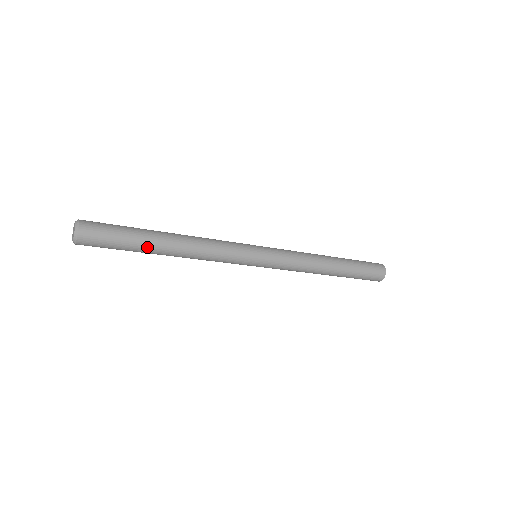
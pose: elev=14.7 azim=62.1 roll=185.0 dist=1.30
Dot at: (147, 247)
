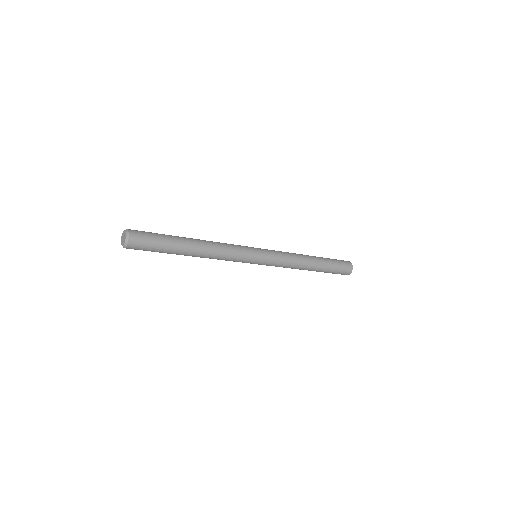
Dot at: (177, 251)
